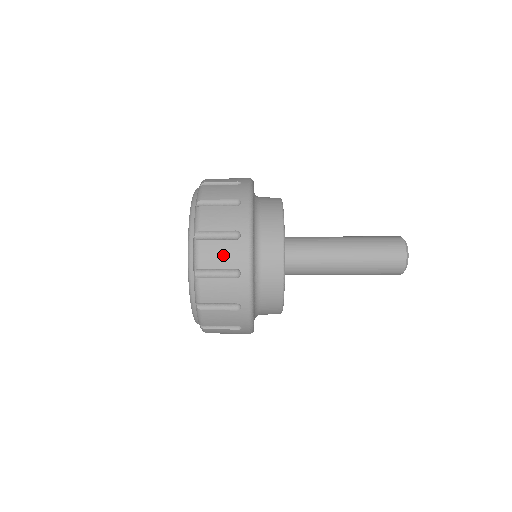
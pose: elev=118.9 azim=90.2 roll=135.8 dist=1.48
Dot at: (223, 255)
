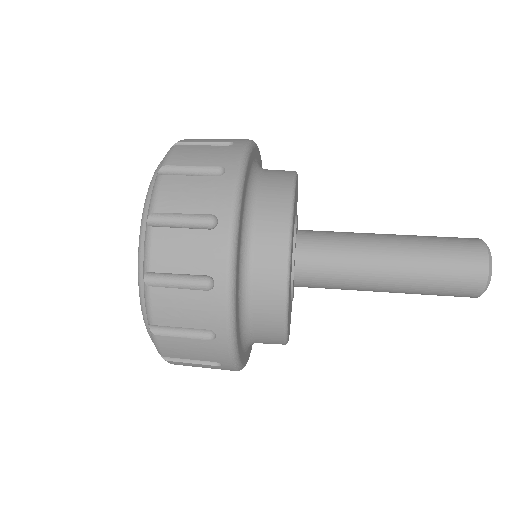
Dot at: (194, 194)
